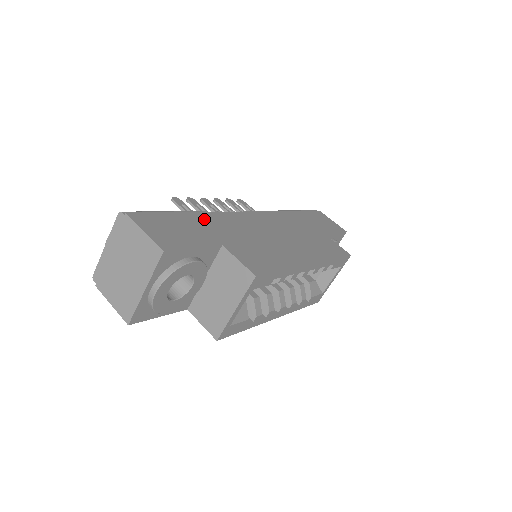
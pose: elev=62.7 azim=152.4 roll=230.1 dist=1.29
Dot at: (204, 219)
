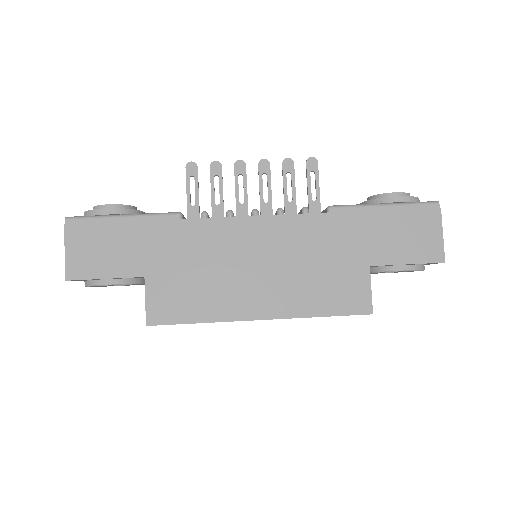
Dot at: (158, 233)
